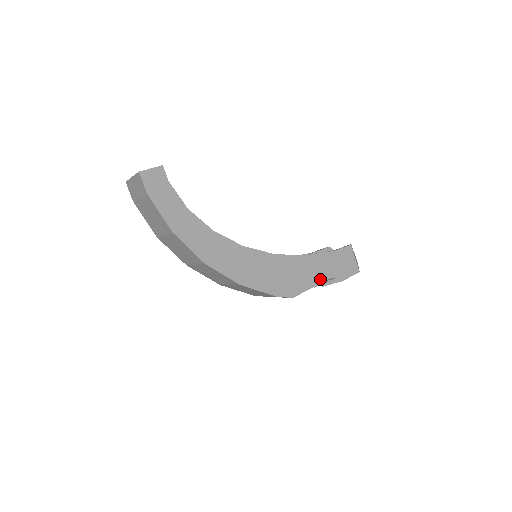
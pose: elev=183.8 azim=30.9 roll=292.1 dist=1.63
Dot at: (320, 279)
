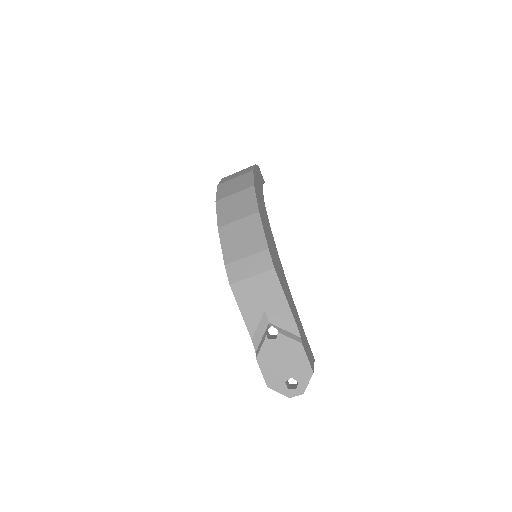
Dot at: (291, 310)
